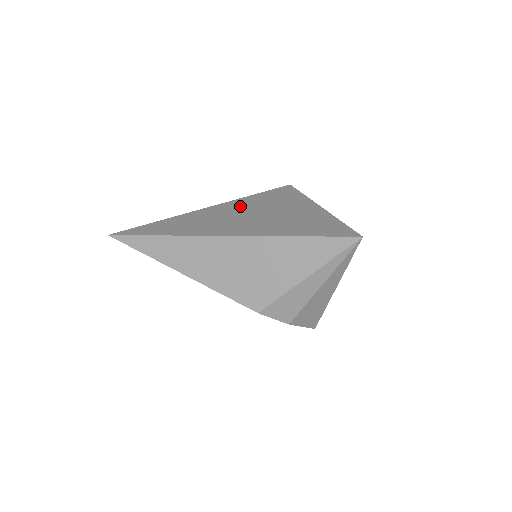
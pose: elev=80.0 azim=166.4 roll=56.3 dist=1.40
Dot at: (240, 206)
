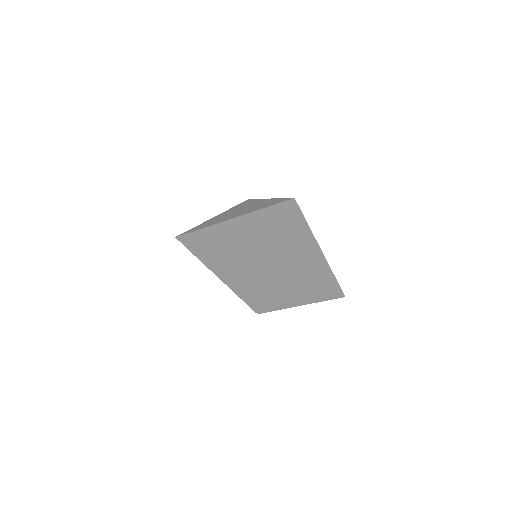
Dot at: (271, 223)
